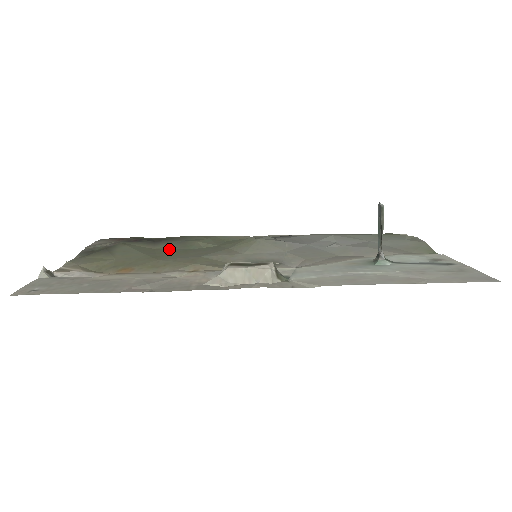
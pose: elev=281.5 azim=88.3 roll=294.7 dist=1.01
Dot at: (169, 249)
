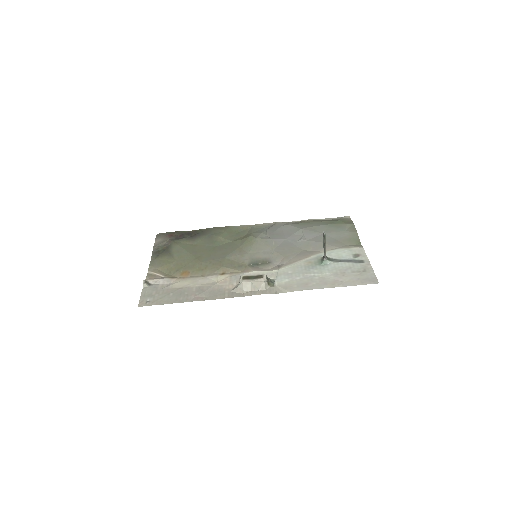
Dot at: (203, 246)
